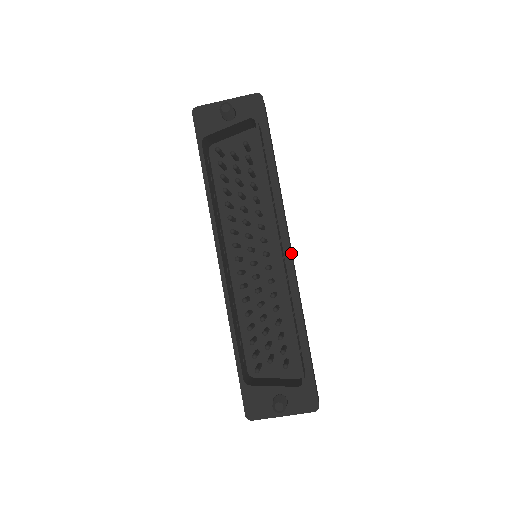
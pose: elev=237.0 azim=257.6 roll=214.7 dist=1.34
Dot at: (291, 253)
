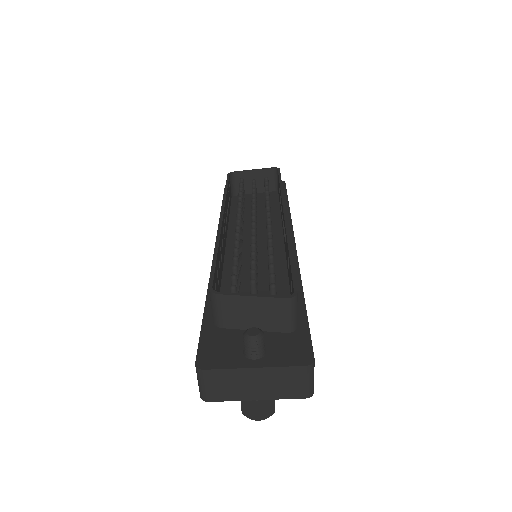
Dot at: (295, 245)
